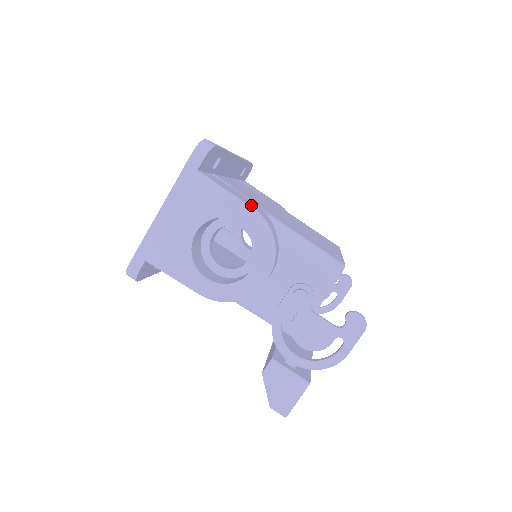
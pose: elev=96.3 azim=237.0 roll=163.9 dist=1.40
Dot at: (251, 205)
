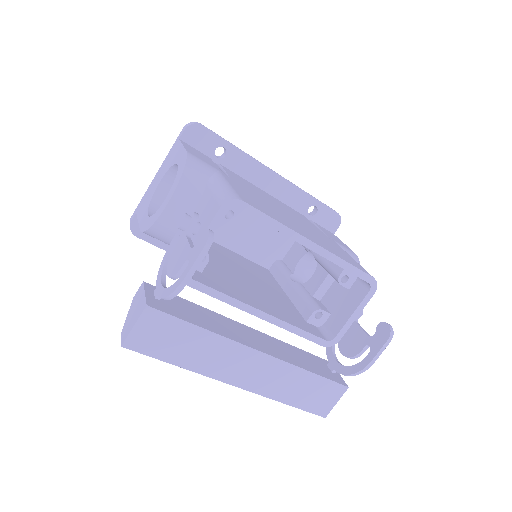
Dot at: (194, 154)
